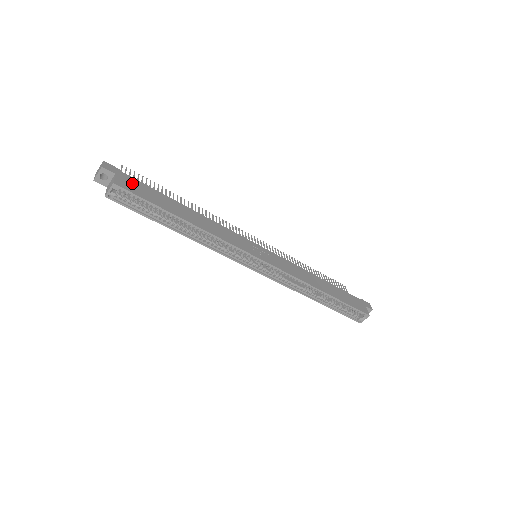
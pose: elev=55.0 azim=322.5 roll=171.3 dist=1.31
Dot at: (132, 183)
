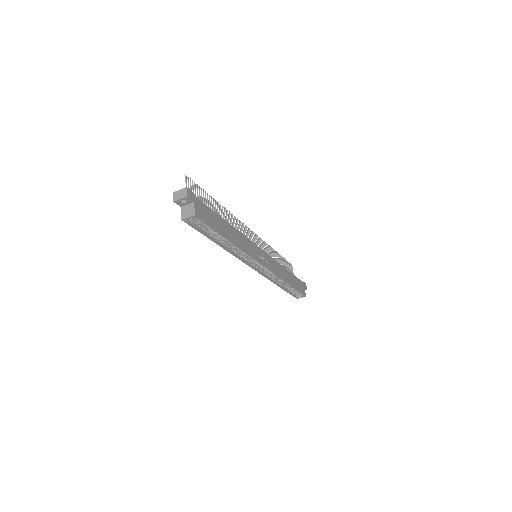
Dot at: (202, 209)
